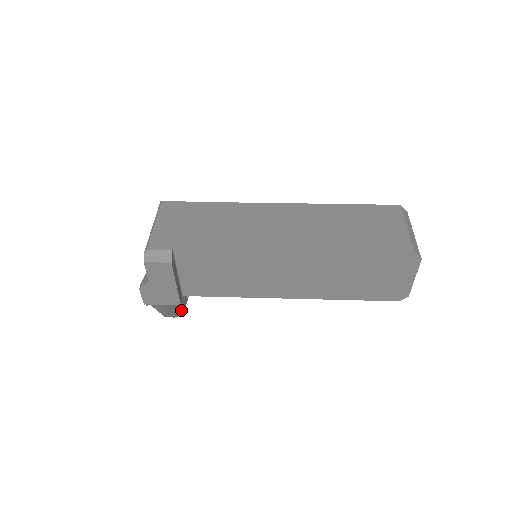
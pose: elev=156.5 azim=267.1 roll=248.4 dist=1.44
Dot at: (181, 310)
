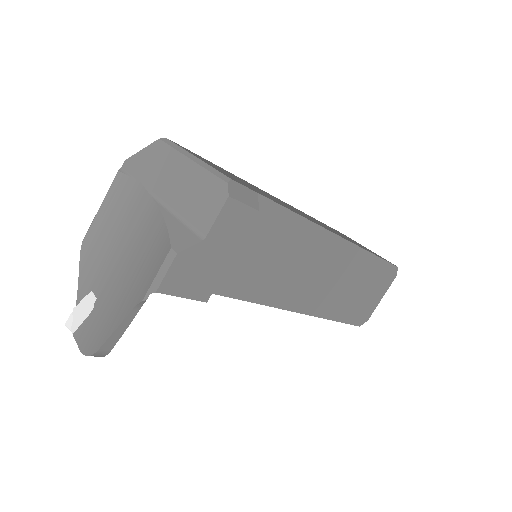
Dot at: occluded
